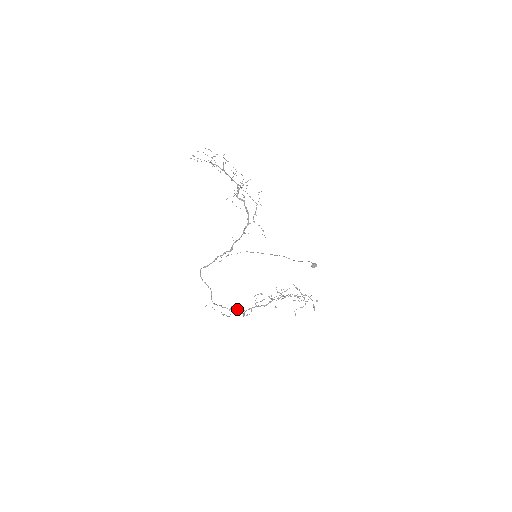
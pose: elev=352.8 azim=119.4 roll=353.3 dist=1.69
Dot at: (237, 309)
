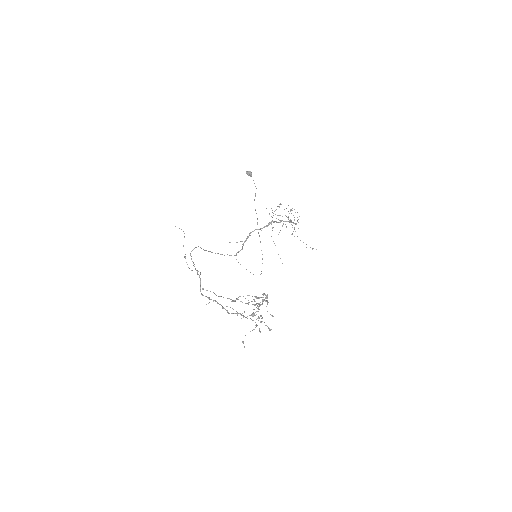
Dot at: occluded
